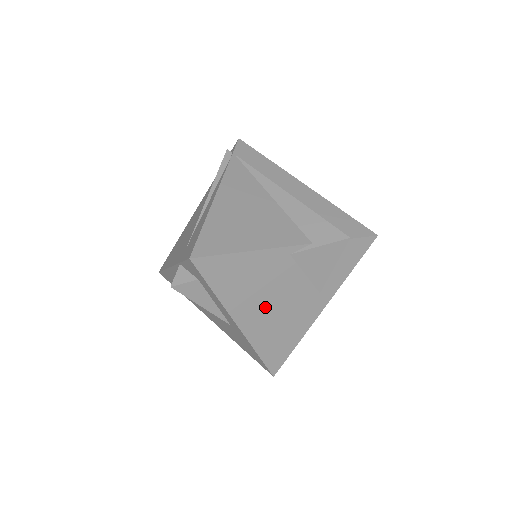
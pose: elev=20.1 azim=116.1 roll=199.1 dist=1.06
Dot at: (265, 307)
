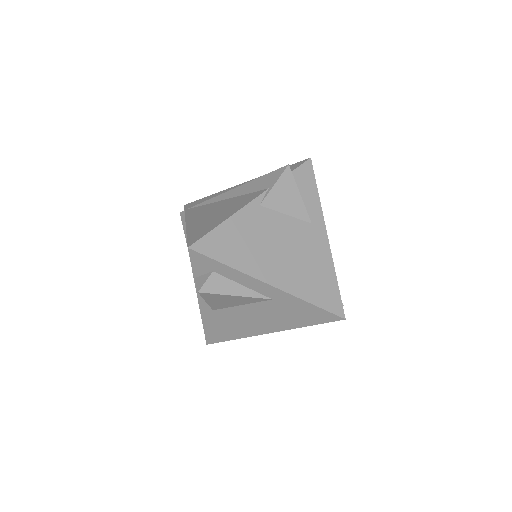
Dot at: (280, 258)
